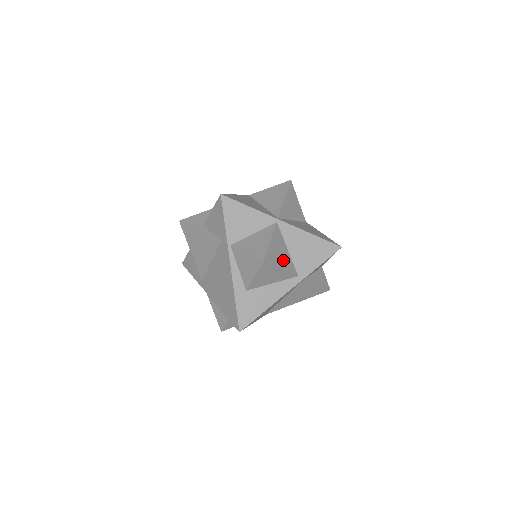
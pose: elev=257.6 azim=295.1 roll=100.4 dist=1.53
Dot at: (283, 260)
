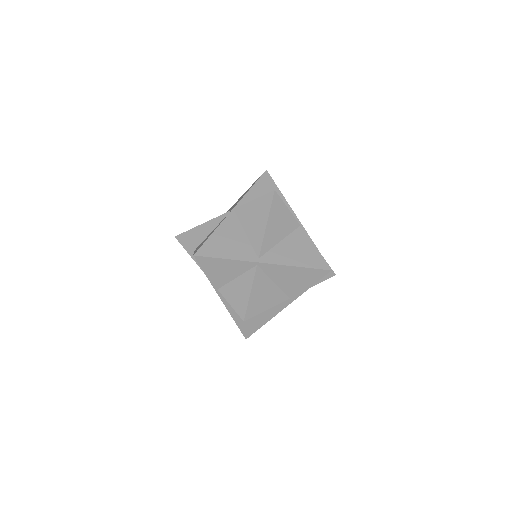
Dot at: (268, 299)
